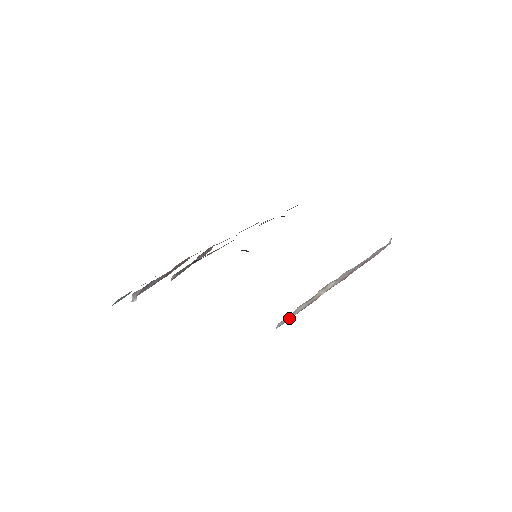
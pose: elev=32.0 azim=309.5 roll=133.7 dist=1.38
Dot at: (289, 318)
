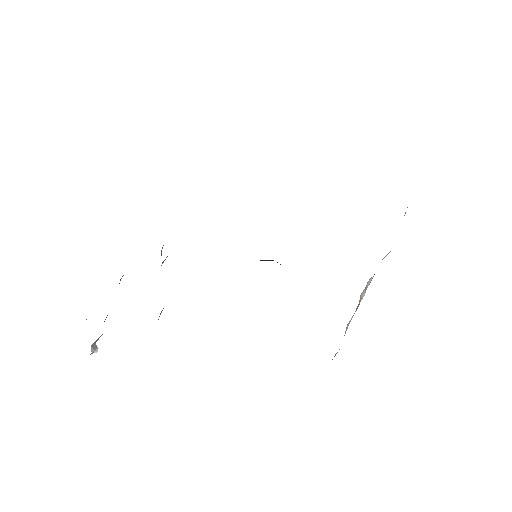
Dot at: occluded
